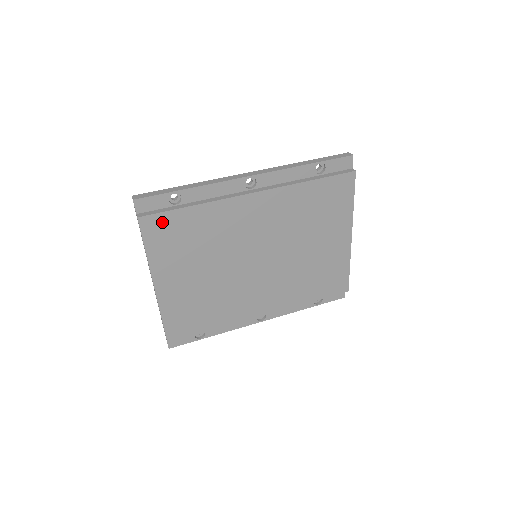
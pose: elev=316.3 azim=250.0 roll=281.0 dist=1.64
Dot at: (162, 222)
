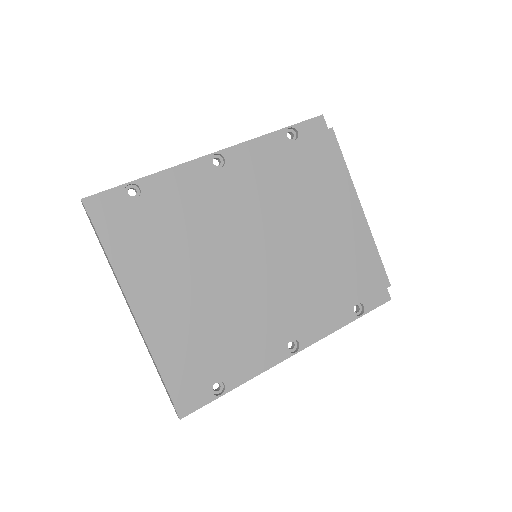
Dot at: (122, 219)
